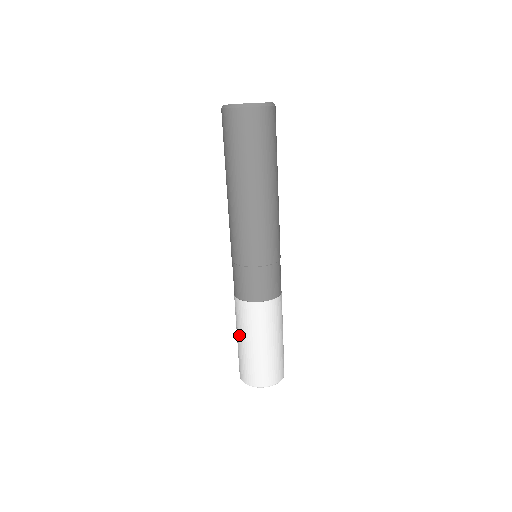
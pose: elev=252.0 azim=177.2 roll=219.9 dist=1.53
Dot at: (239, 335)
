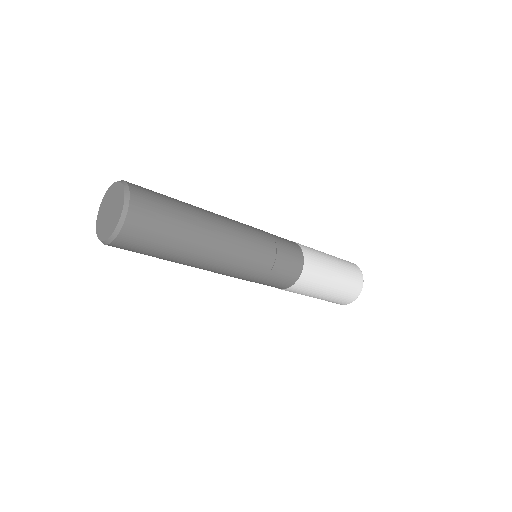
Dot at: occluded
